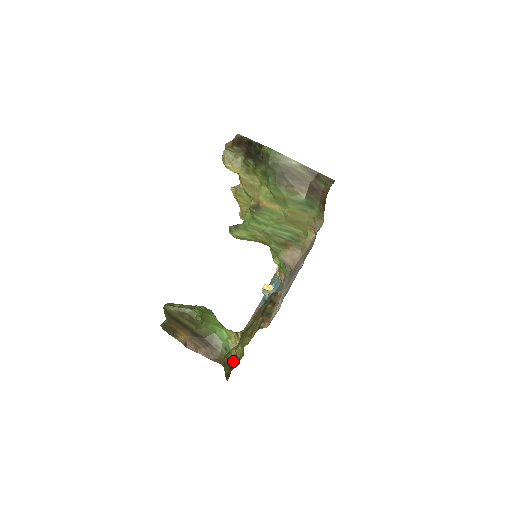
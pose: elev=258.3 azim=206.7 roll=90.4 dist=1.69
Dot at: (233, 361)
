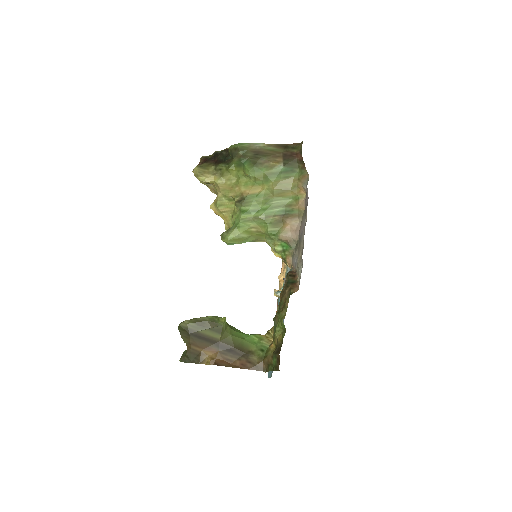
Dot at: (276, 348)
